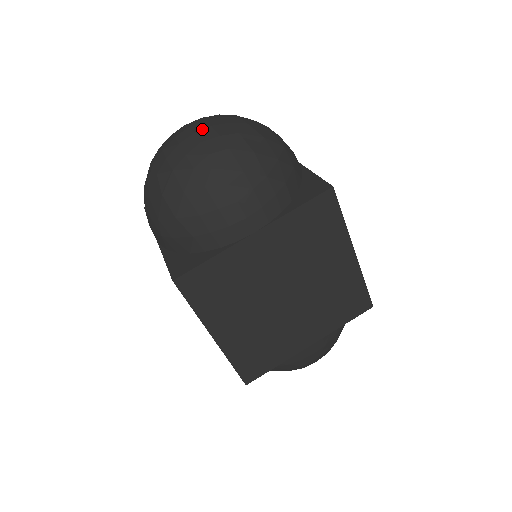
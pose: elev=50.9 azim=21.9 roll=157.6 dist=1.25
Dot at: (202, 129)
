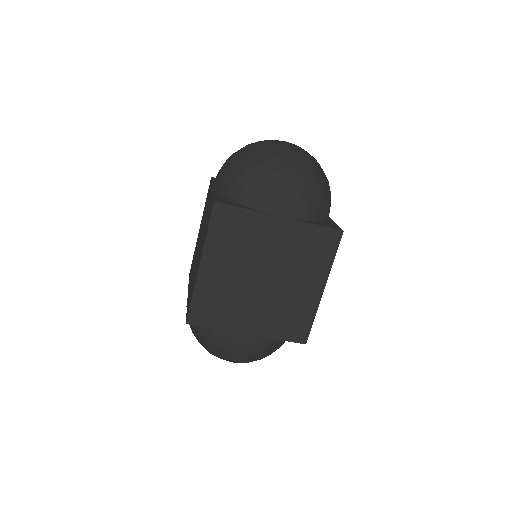
Dot at: (295, 146)
